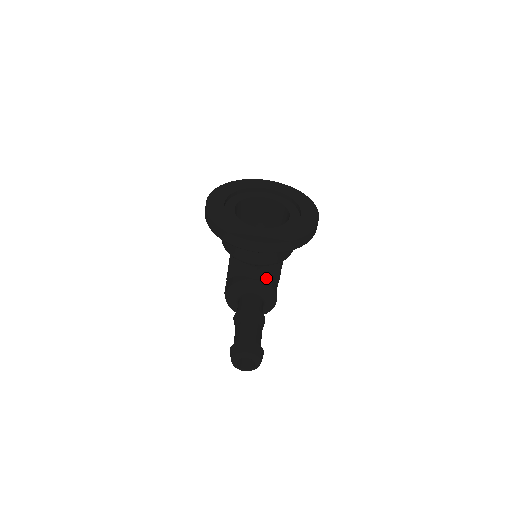
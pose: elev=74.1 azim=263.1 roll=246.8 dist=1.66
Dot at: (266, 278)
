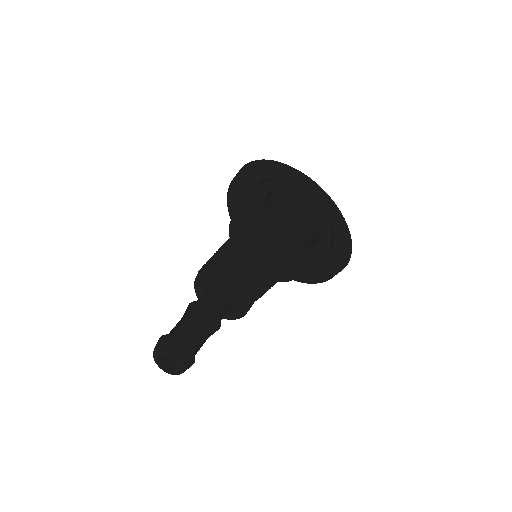
Dot at: (250, 286)
